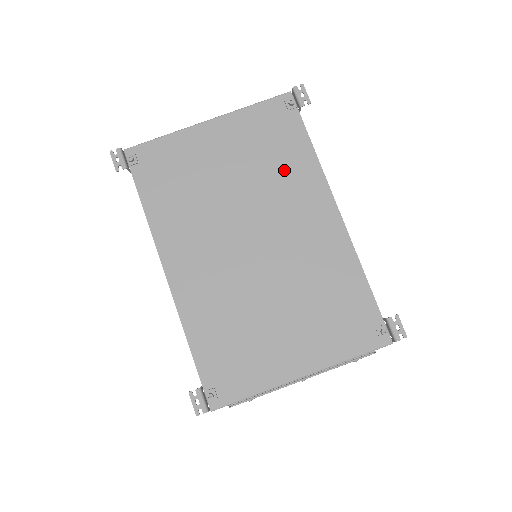
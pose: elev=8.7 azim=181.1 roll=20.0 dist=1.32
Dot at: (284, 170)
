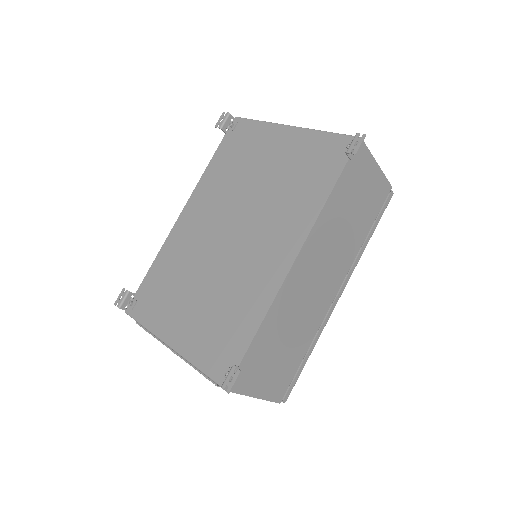
Dot at: (295, 197)
